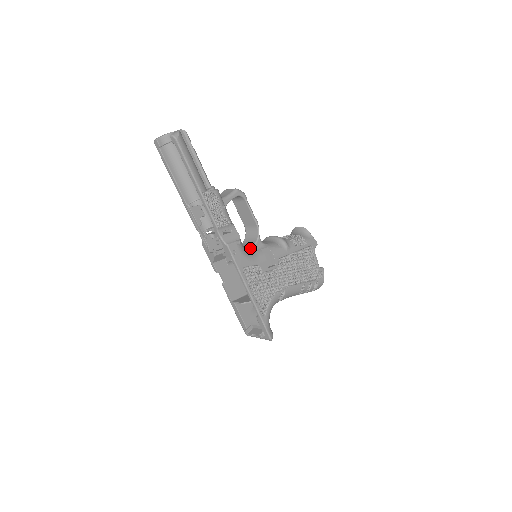
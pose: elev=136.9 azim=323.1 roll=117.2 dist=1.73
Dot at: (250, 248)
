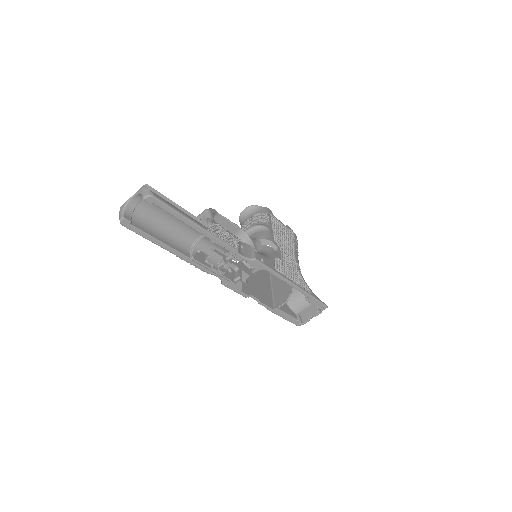
Dot at: occluded
